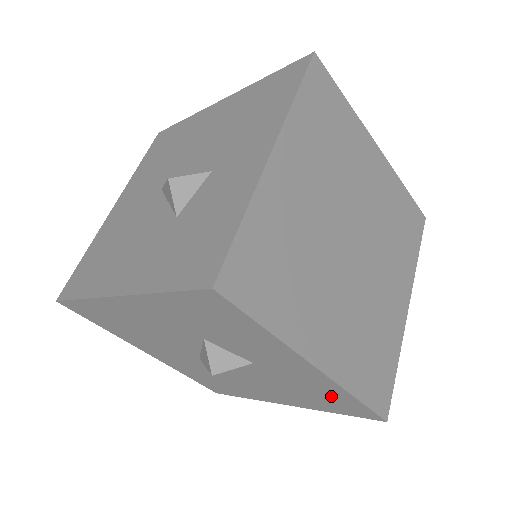
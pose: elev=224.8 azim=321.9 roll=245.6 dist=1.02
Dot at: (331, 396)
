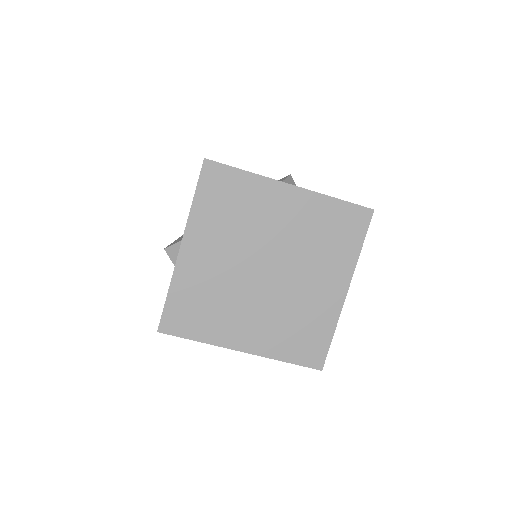
Dot at: occluded
